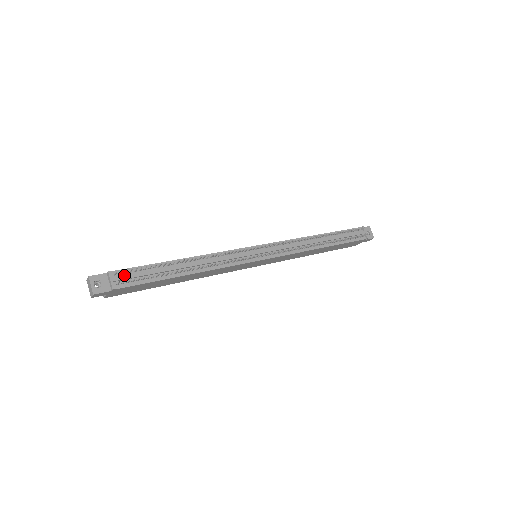
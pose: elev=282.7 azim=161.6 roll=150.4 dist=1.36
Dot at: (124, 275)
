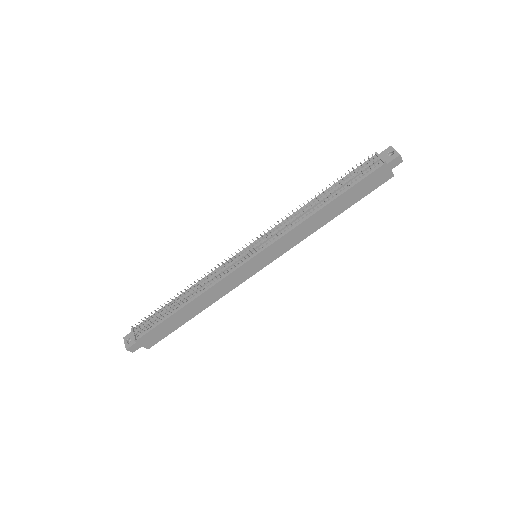
Dot at: (142, 326)
